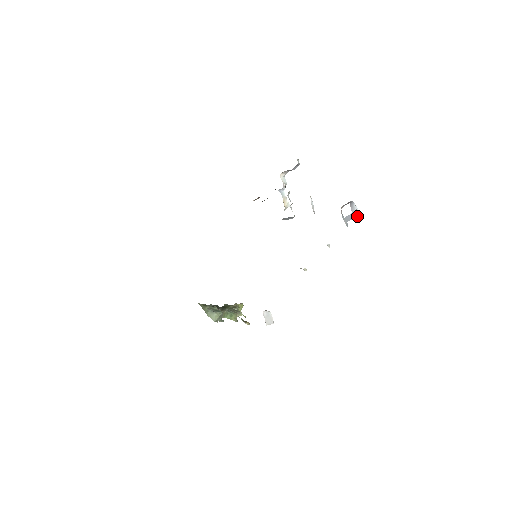
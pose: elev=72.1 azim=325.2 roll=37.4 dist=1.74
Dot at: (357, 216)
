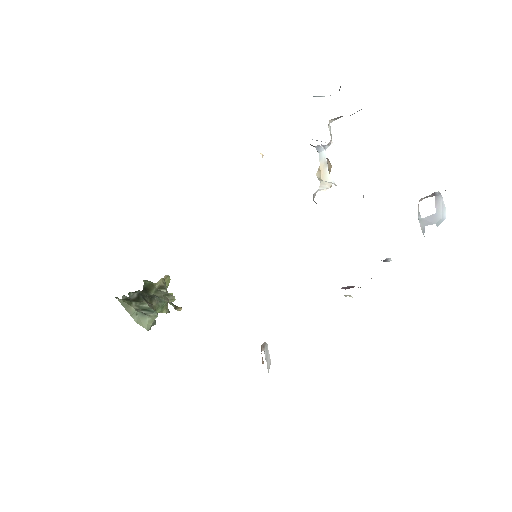
Dot at: (443, 220)
